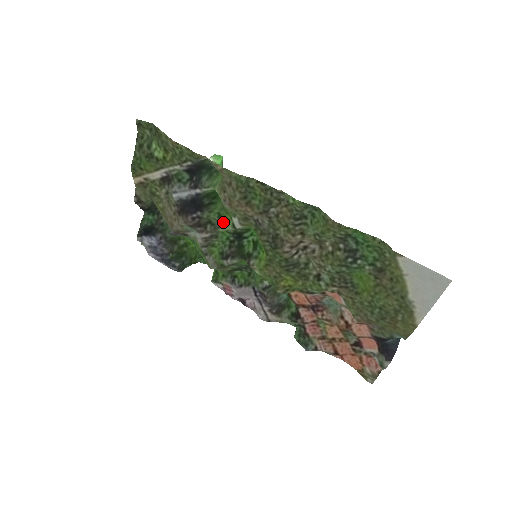
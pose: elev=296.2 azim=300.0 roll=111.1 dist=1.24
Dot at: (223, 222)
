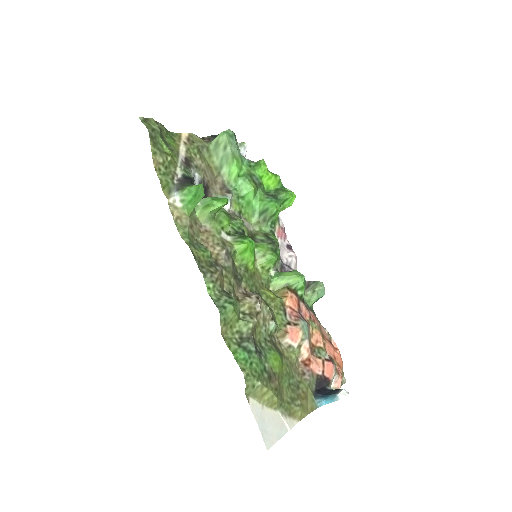
Dot at: occluded
